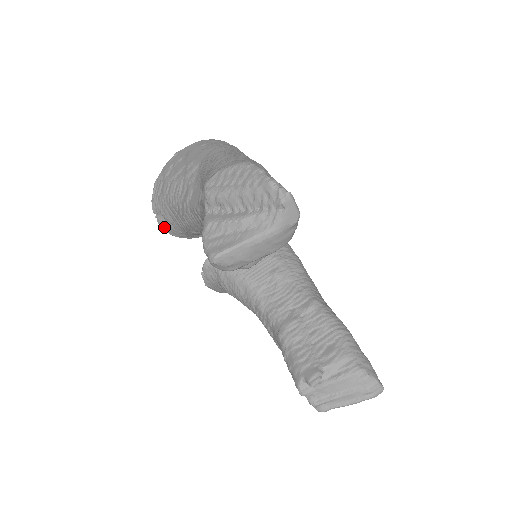
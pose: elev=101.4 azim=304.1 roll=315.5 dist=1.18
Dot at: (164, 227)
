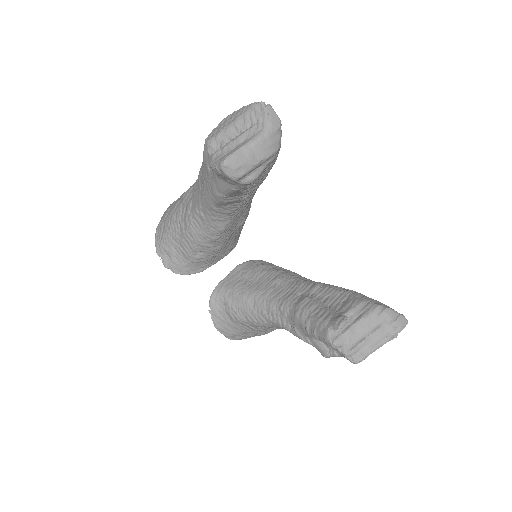
Dot at: (169, 266)
